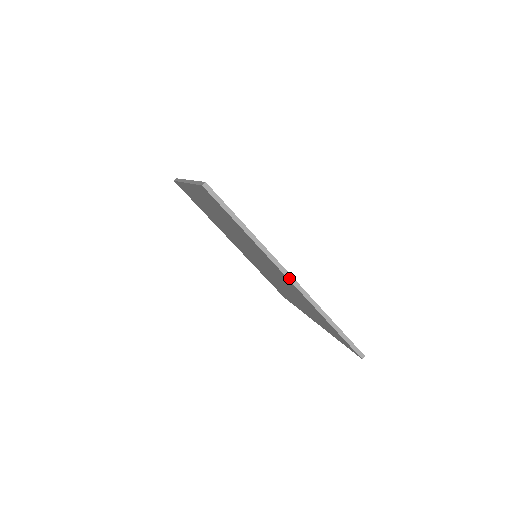
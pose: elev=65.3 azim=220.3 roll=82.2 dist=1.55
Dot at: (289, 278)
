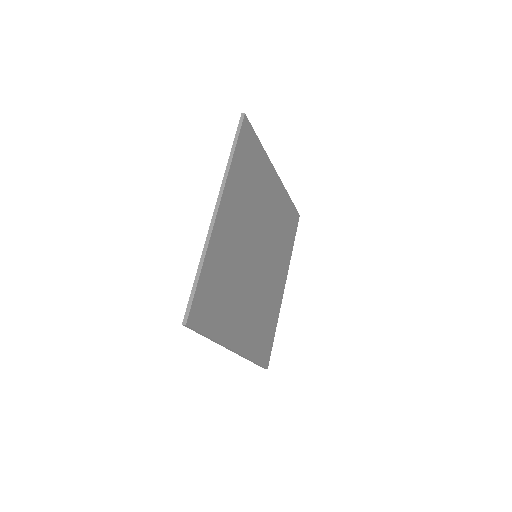
Dot at: (216, 208)
